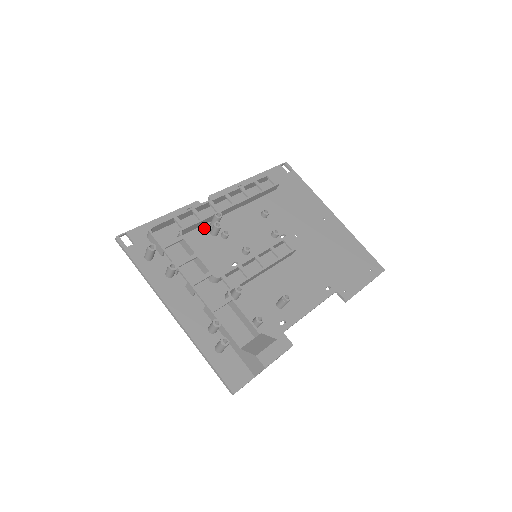
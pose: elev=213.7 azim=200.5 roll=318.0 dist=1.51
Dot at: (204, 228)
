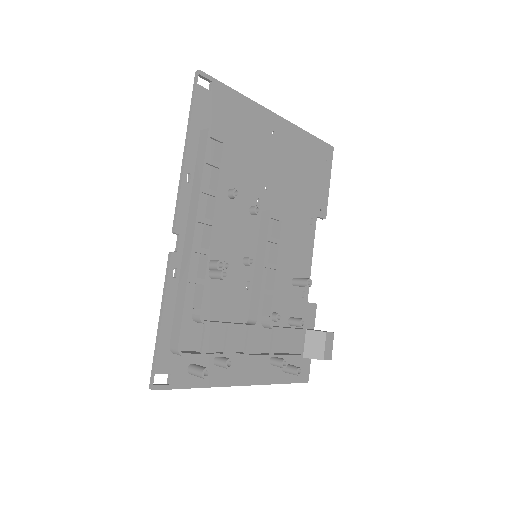
Dot at: occluded
